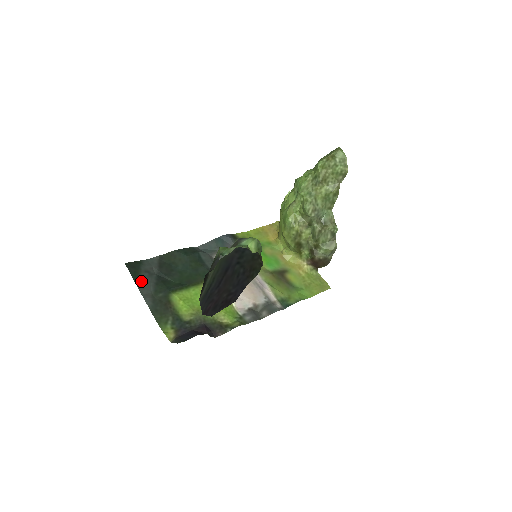
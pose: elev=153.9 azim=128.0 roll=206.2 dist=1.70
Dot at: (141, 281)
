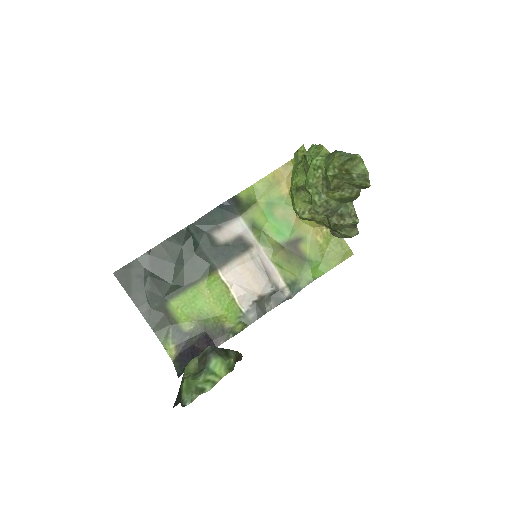
Dot at: (134, 291)
